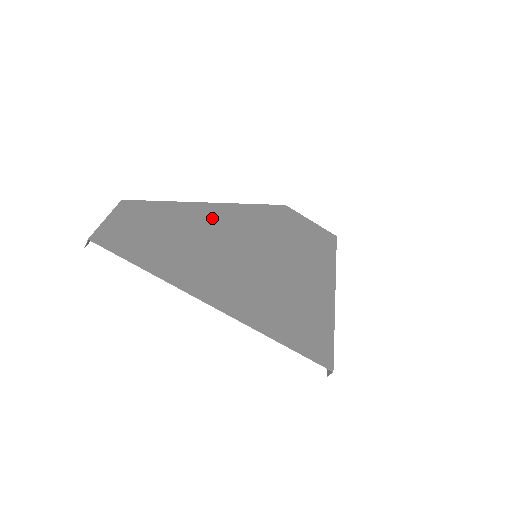
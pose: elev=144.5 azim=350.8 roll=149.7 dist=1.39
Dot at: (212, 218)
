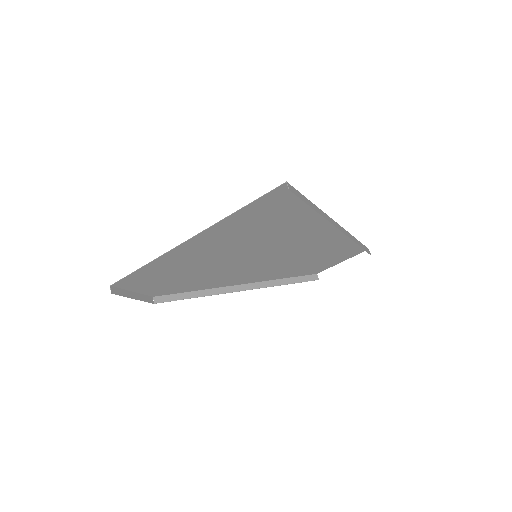
Dot at: (227, 279)
